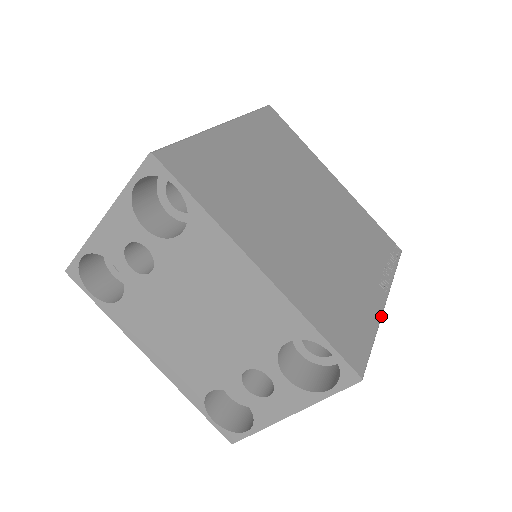
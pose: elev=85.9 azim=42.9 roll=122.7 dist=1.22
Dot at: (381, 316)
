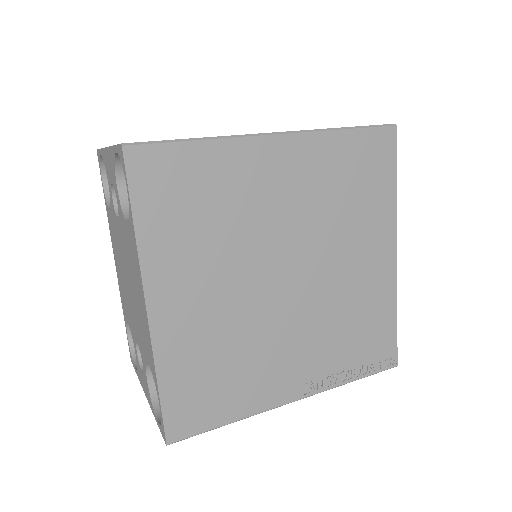
Dot at: (266, 410)
